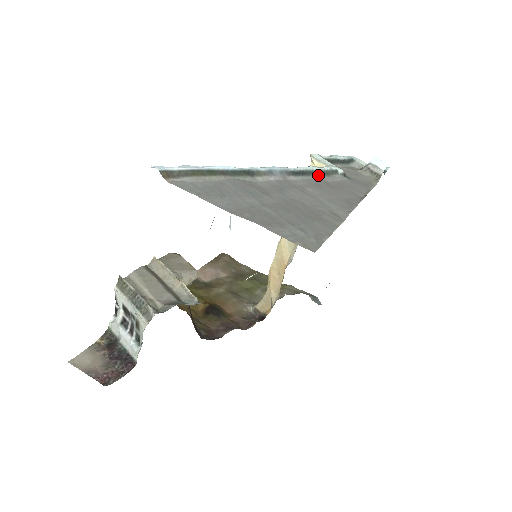
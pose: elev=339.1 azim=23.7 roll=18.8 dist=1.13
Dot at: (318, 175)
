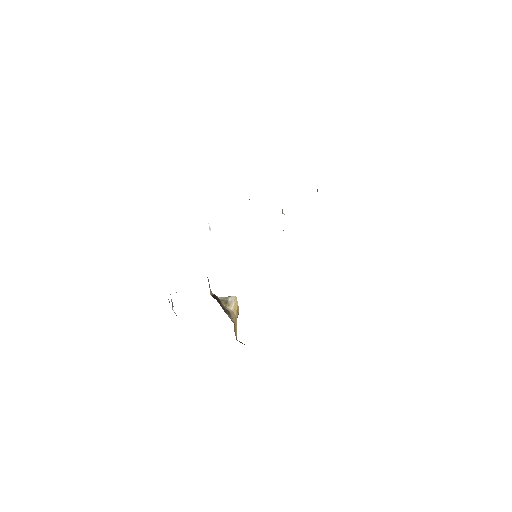
Dot at: occluded
